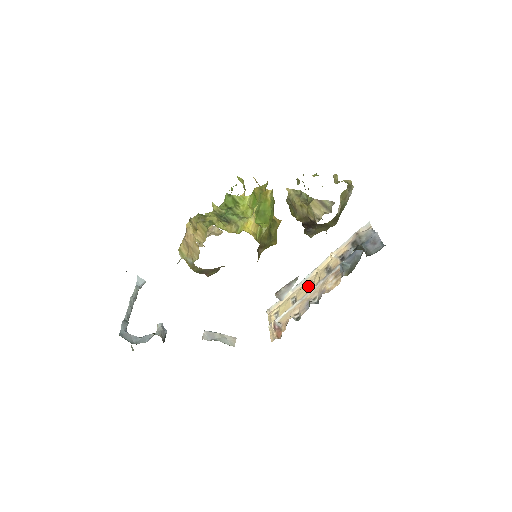
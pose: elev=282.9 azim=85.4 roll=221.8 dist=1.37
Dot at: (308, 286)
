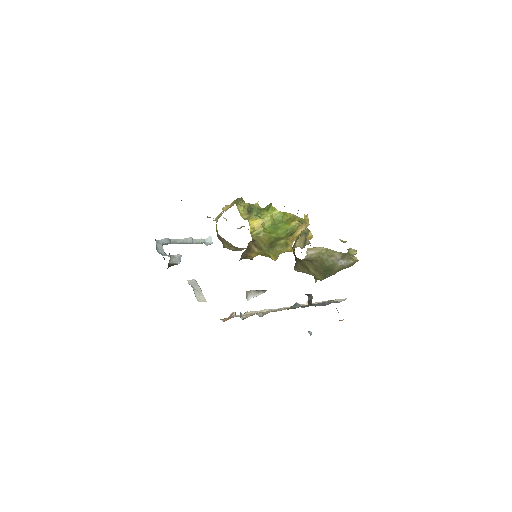
Dot at: (275, 311)
